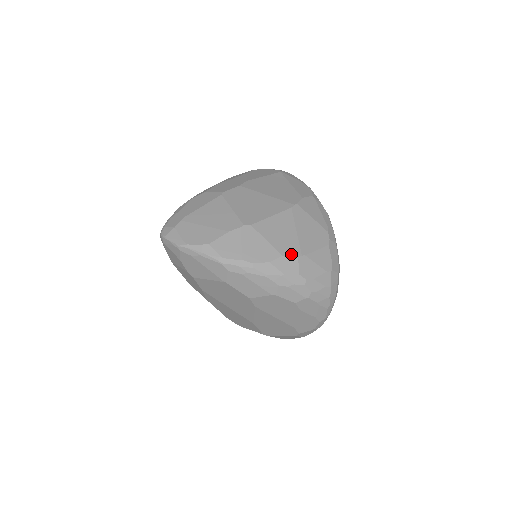
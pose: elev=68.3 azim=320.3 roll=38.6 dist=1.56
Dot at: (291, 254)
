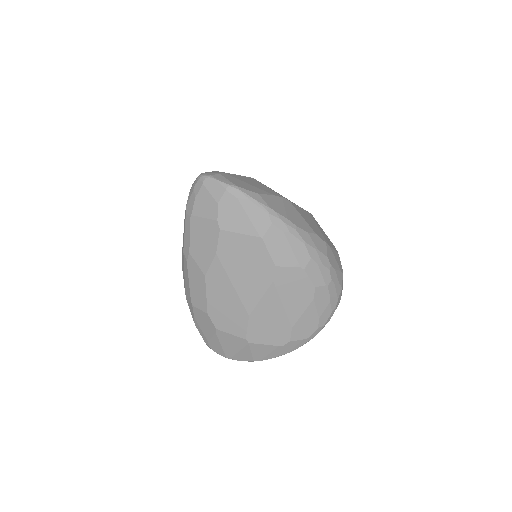
Dot at: (321, 238)
